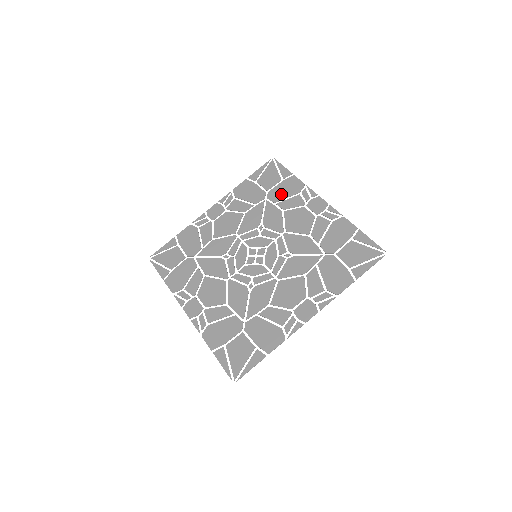
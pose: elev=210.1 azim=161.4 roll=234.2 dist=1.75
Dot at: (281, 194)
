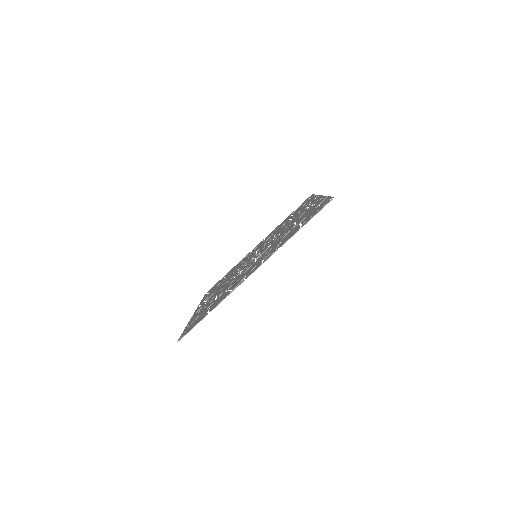
Dot at: (299, 210)
